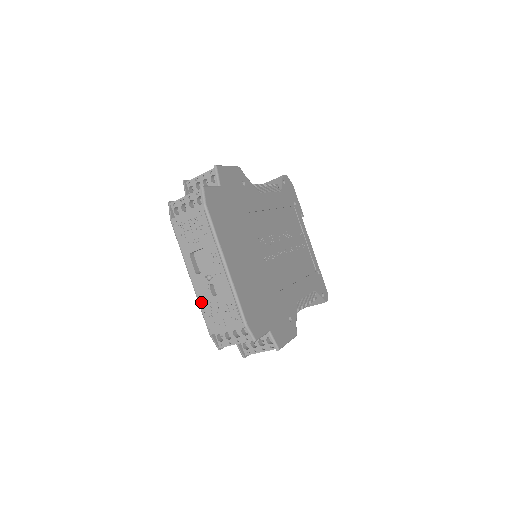
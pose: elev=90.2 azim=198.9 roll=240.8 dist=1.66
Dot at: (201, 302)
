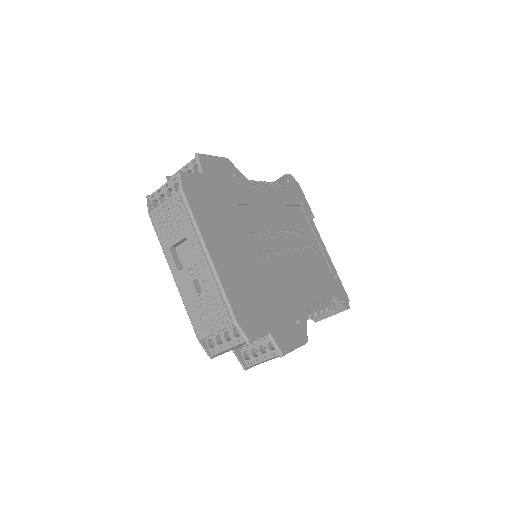
Dot at: (186, 303)
